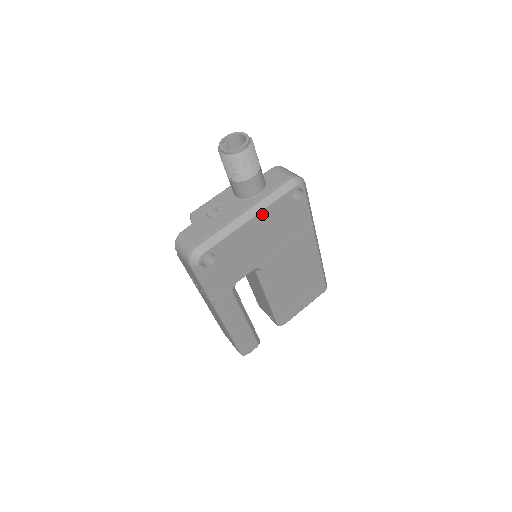
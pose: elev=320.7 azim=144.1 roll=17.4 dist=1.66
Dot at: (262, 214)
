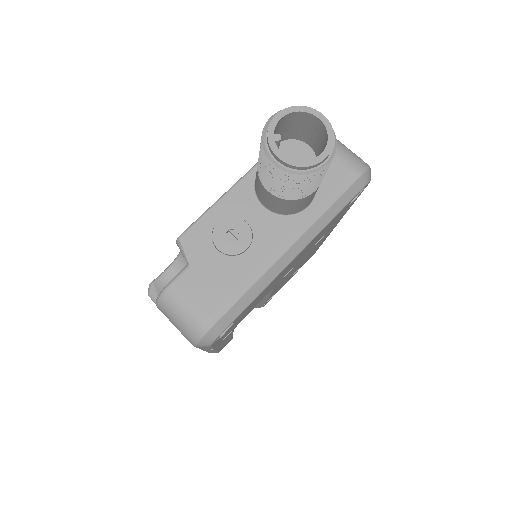
Dot at: (311, 242)
